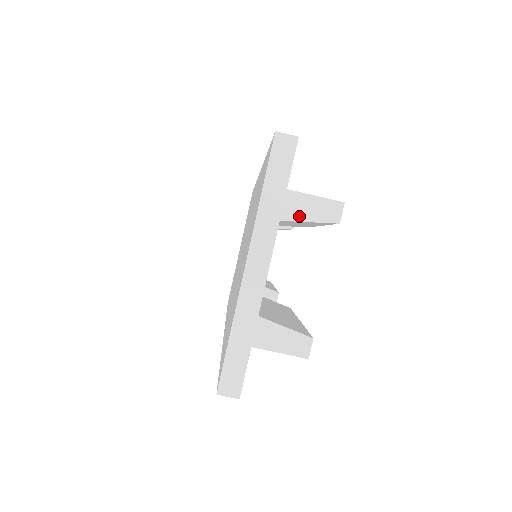
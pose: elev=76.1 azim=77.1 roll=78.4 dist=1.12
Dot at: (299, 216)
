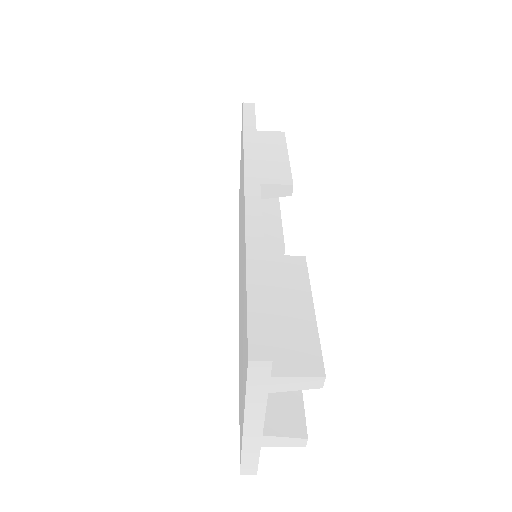
Dot at: (284, 389)
